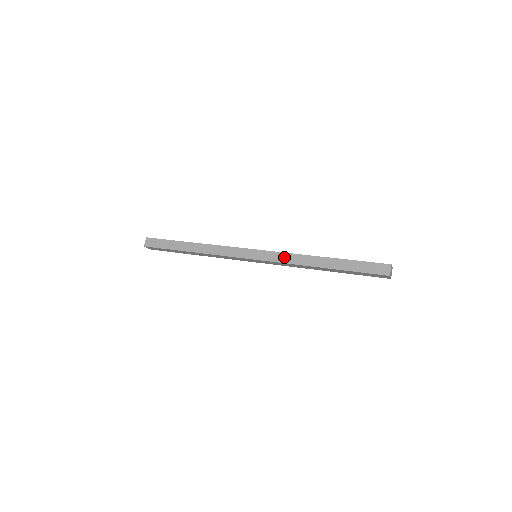
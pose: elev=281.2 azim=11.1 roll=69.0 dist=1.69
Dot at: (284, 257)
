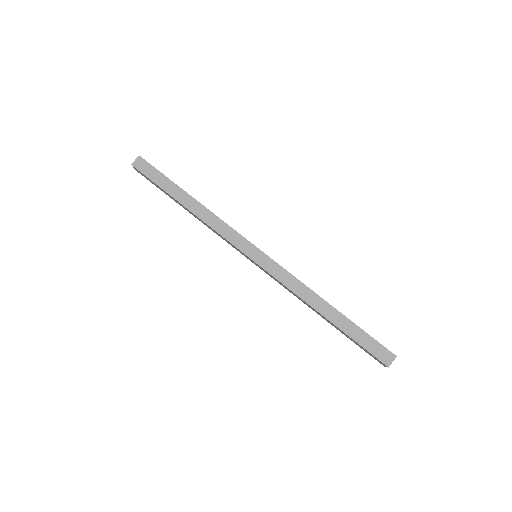
Dot at: (288, 278)
